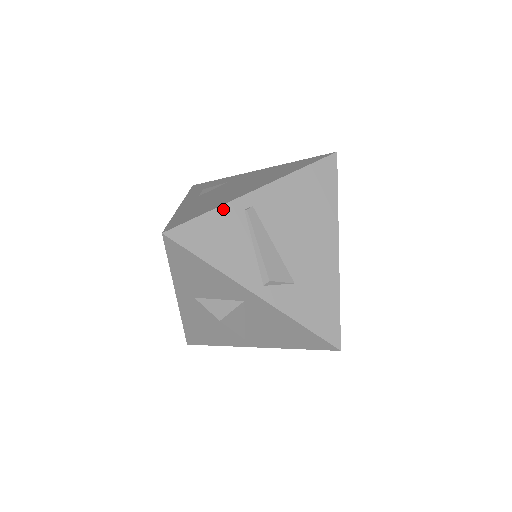
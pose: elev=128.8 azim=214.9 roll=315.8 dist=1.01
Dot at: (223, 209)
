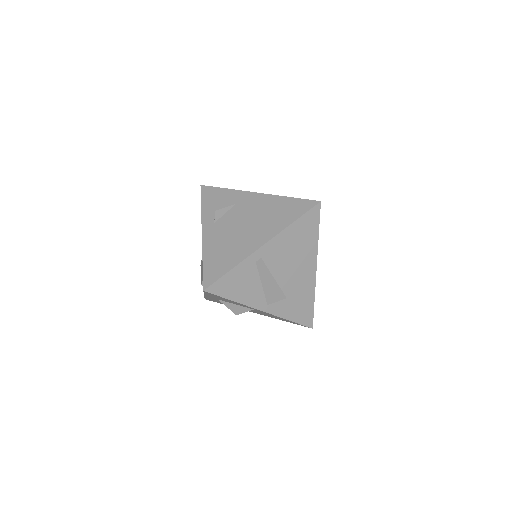
Dot at: (241, 265)
